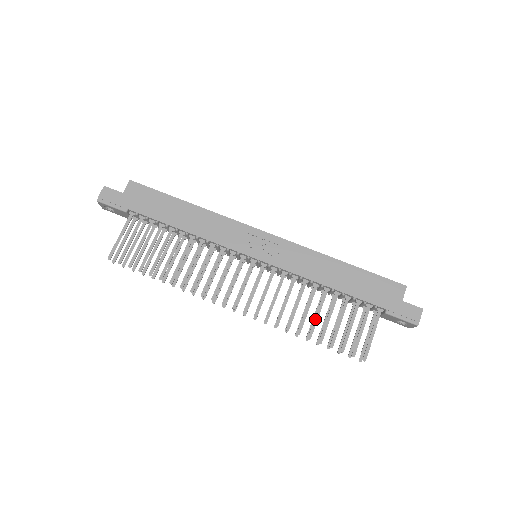
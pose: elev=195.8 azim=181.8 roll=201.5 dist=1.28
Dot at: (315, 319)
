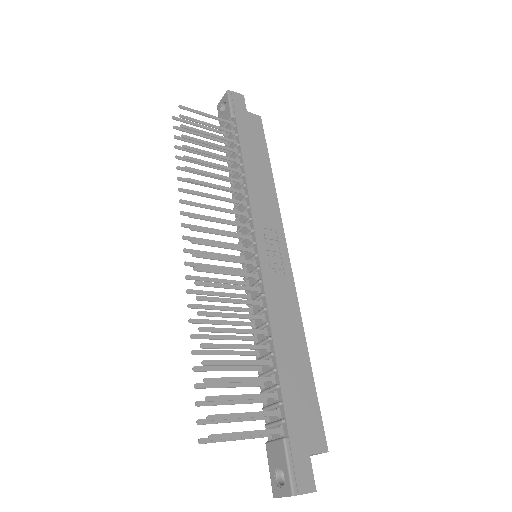
Dot at: (228, 345)
